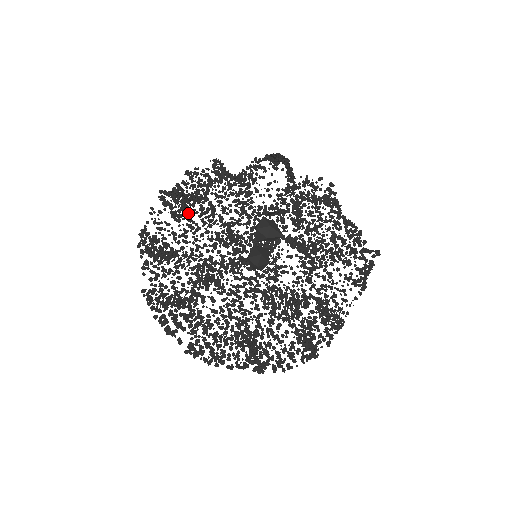
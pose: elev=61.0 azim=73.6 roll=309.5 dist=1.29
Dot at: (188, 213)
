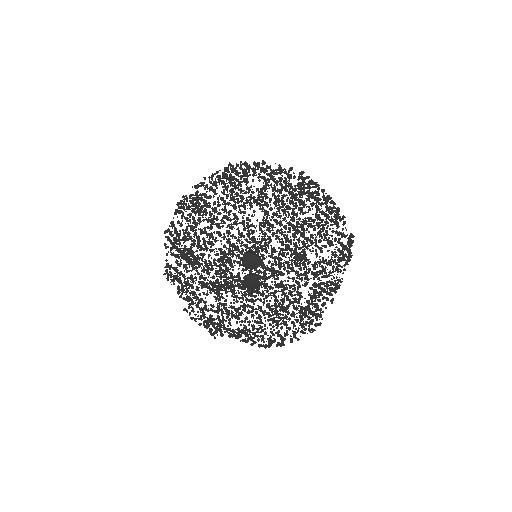
Dot at: (190, 254)
